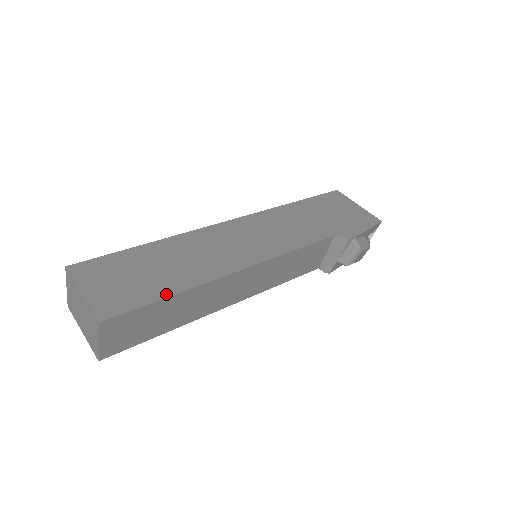
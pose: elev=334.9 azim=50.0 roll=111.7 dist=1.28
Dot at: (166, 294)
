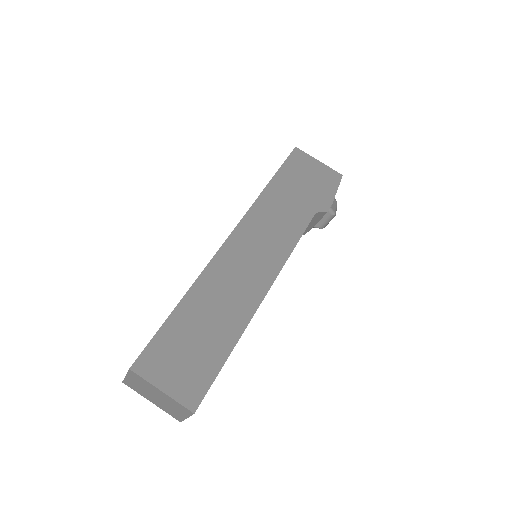
Dot at: (226, 354)
